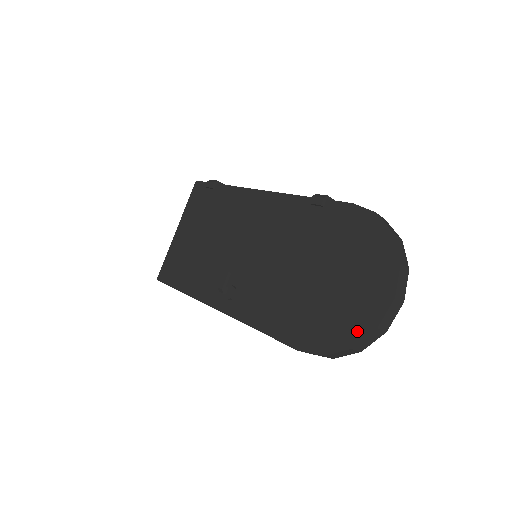
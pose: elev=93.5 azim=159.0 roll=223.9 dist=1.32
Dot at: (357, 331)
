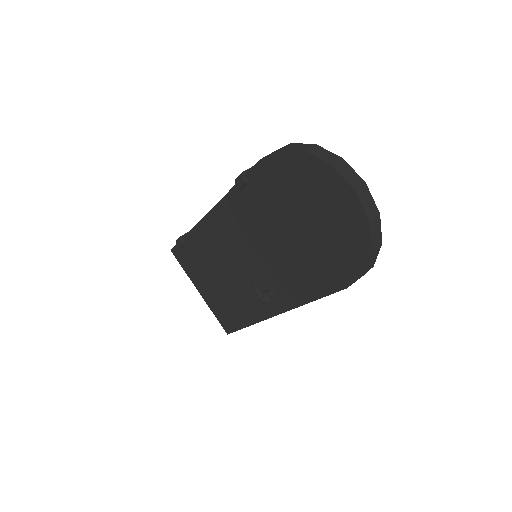
Dot at: (361, 237)
